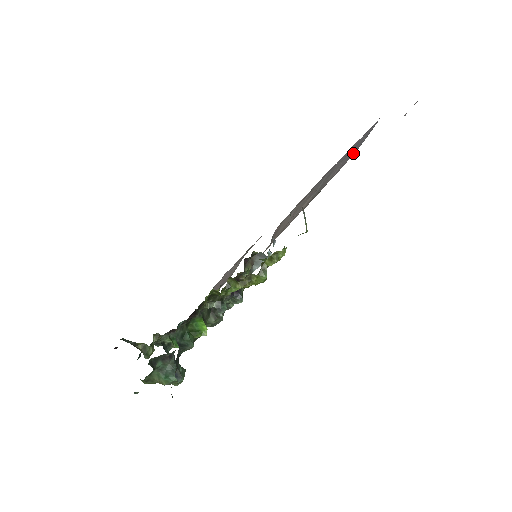
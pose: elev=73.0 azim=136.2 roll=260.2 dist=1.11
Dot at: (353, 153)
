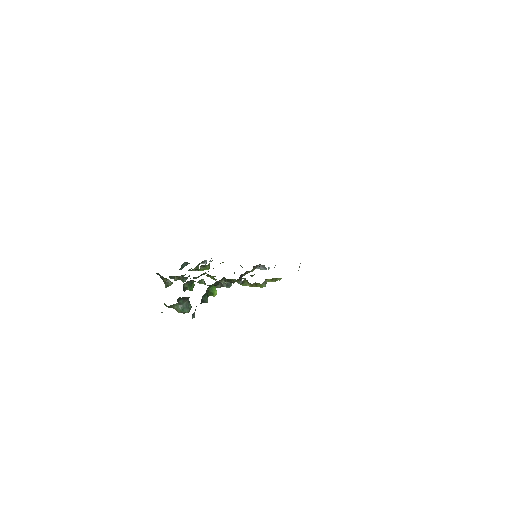
Dot at: occluded
